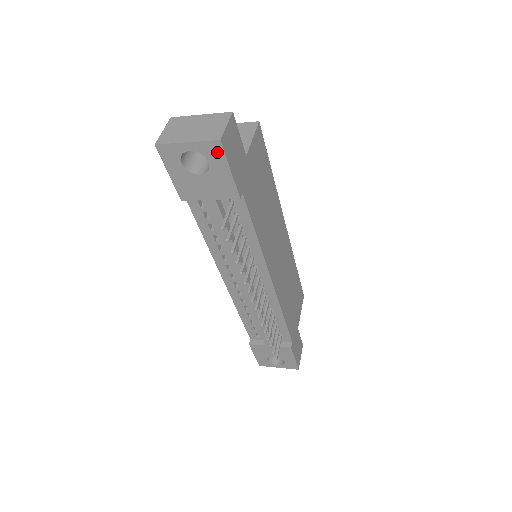
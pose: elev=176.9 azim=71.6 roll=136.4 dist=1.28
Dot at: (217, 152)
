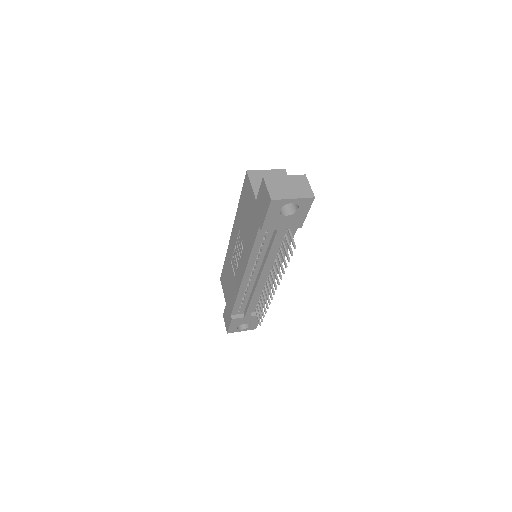
Dot at: (308, 203)
